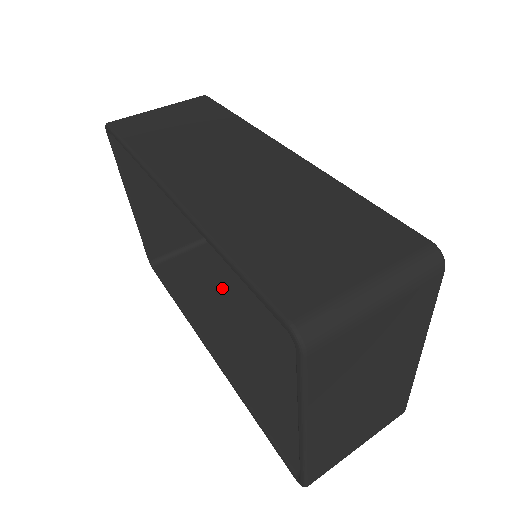
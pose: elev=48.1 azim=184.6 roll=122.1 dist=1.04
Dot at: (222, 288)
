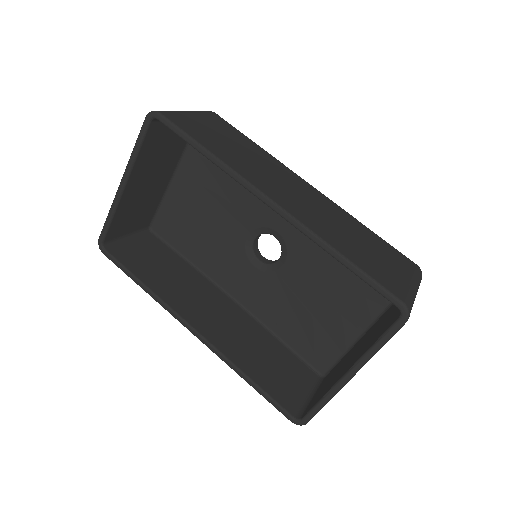
Dot at: (180, 278)
